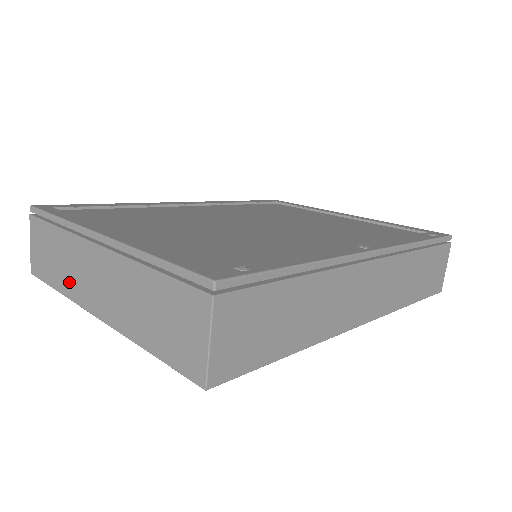
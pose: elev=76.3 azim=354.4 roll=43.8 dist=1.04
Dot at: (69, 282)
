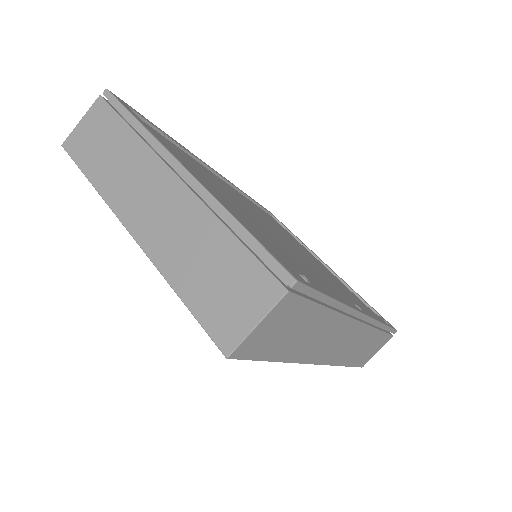
Dot at: (113, 183)
